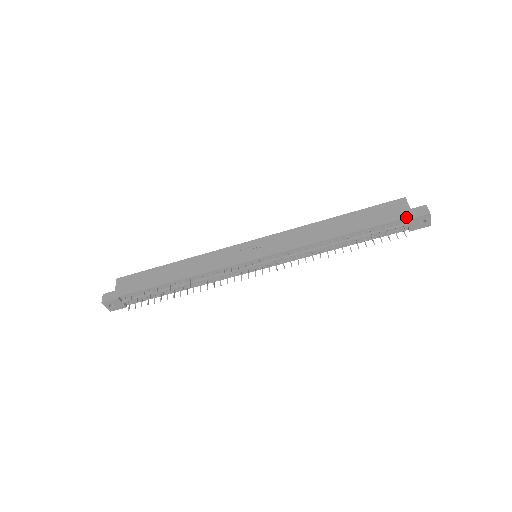
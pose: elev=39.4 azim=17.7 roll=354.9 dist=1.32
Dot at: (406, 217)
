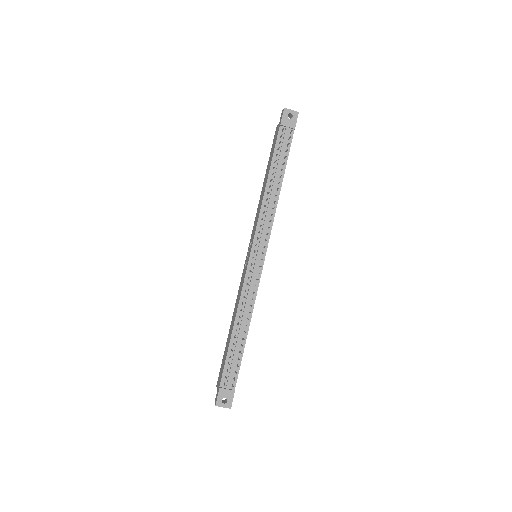
Dot at: (279, 126)
